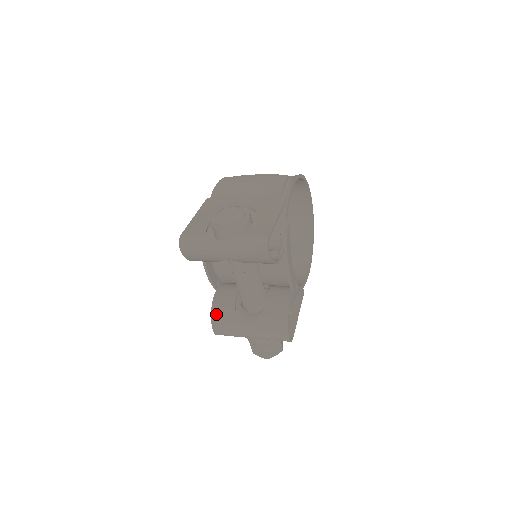
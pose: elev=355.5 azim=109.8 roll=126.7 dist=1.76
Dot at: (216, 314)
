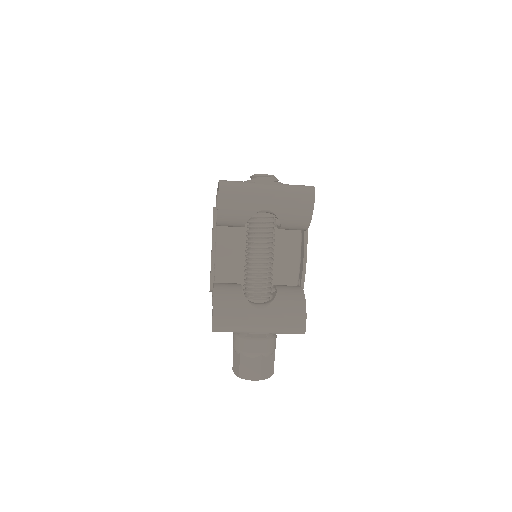
Dot at: (220, 299)
